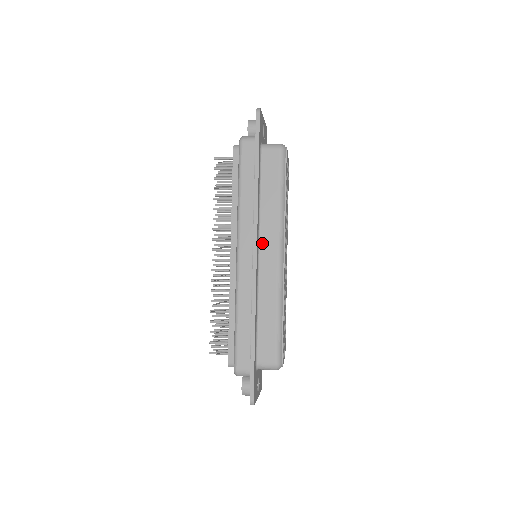
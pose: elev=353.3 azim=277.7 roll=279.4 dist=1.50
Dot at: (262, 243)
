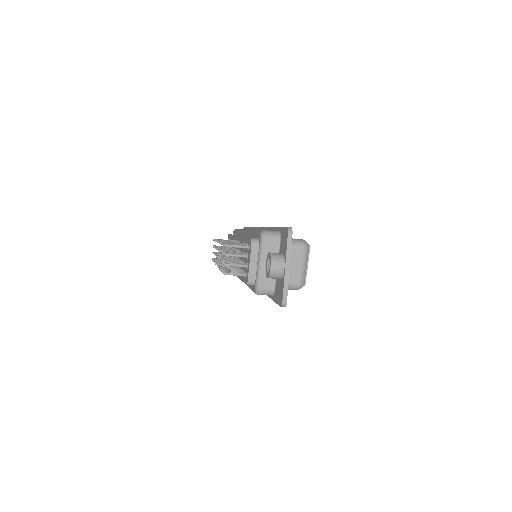
Dot at: occluded
